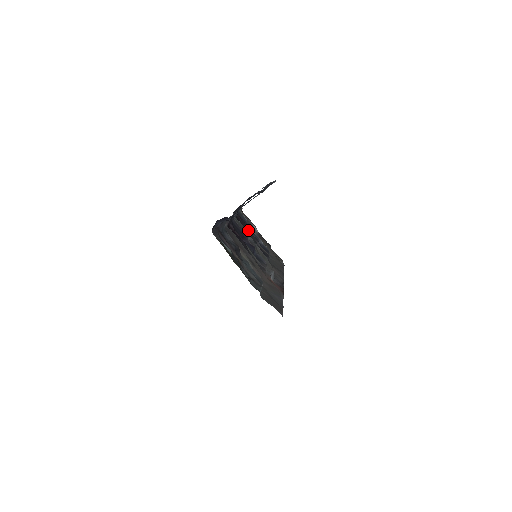
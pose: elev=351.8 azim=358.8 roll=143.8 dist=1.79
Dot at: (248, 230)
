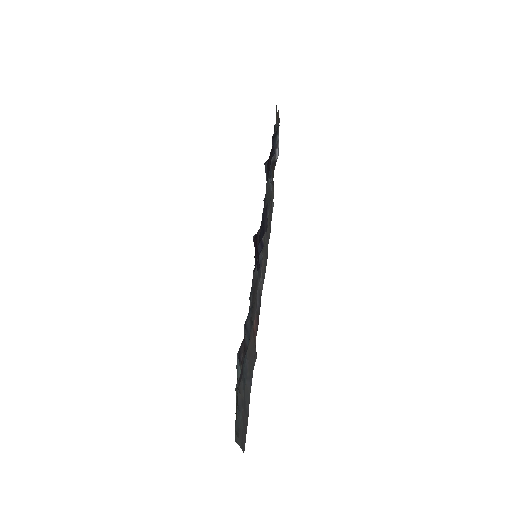
Dot at: (267, 160)
